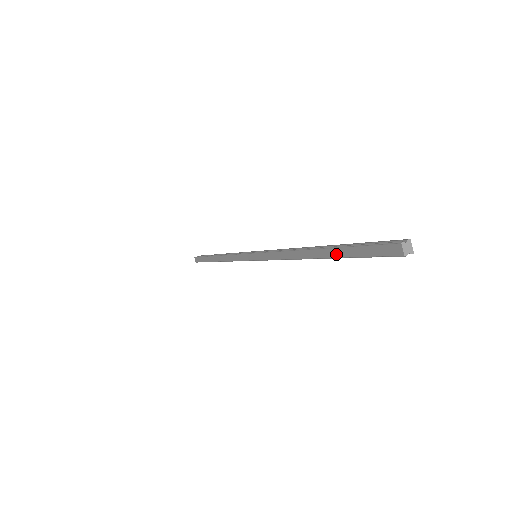
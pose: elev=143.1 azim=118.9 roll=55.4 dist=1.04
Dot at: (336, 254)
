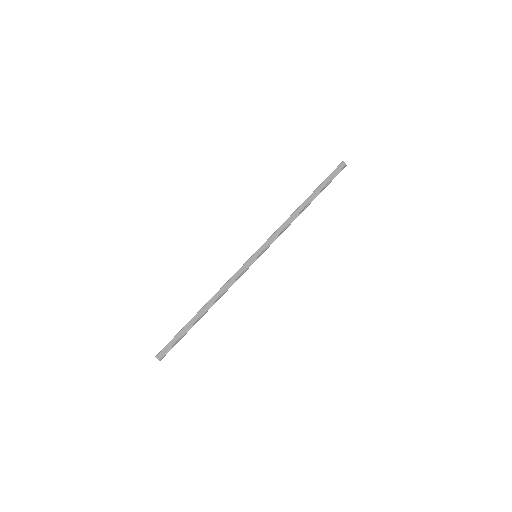
Dot at: (318, 190)
